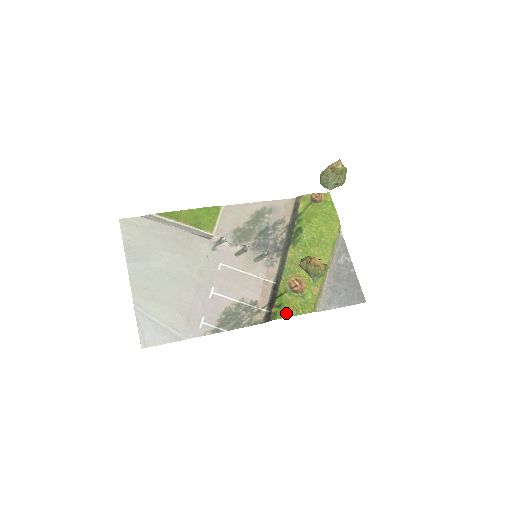
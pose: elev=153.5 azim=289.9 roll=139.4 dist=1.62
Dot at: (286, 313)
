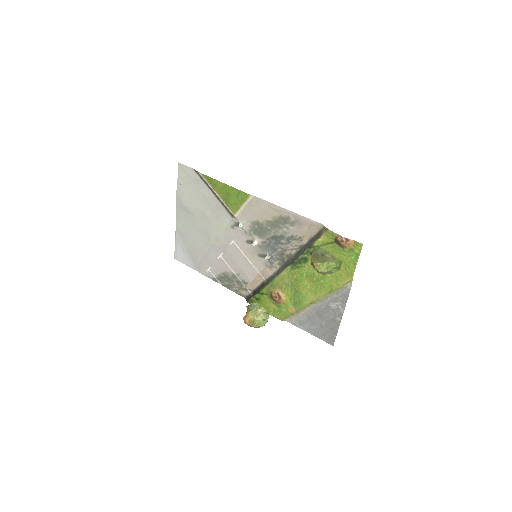
Dot at: occluded
